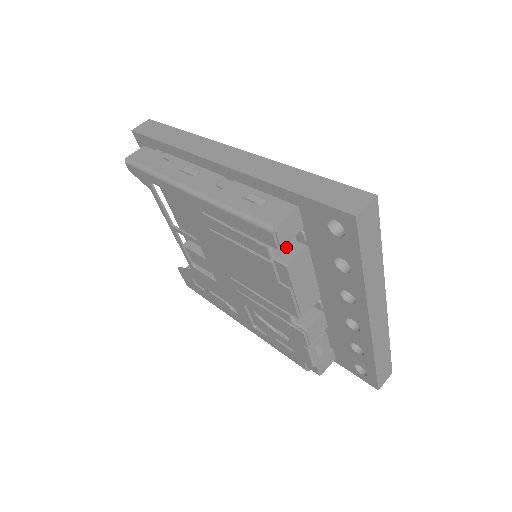
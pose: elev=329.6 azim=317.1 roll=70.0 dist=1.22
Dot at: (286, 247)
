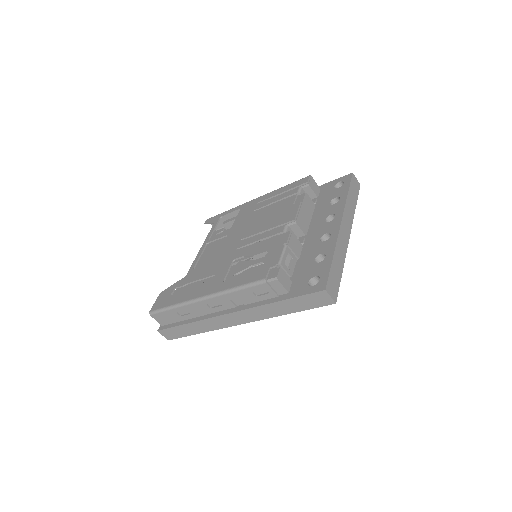
Dot at: occluded
